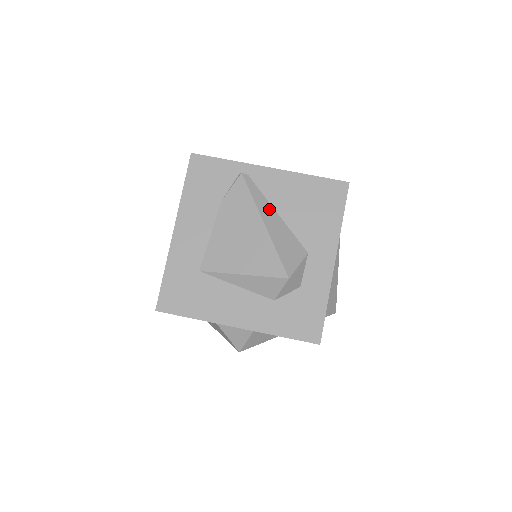
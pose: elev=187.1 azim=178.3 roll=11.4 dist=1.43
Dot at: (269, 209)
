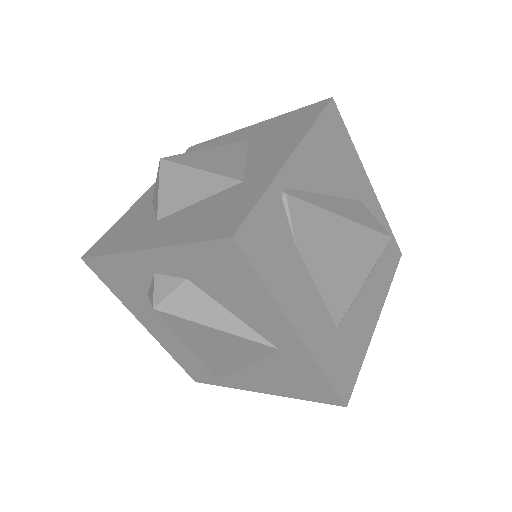
Dot at: (326, 200)
